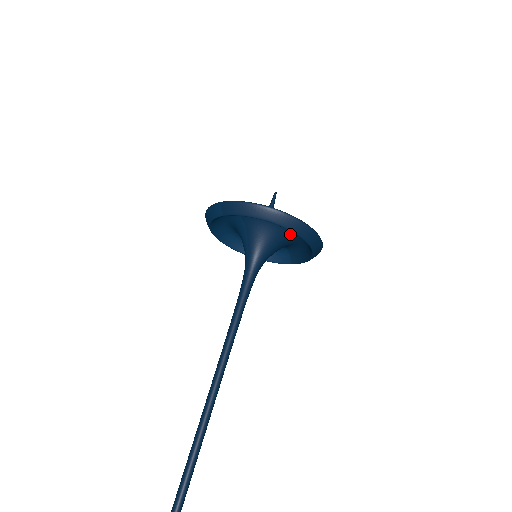
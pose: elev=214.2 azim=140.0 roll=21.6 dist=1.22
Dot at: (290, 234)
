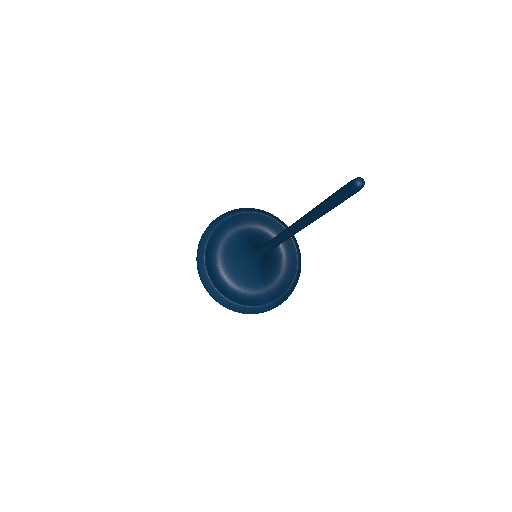
Dot at: (276, 254)
